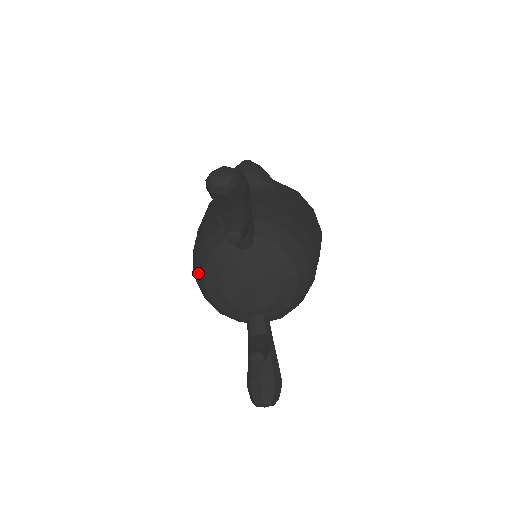
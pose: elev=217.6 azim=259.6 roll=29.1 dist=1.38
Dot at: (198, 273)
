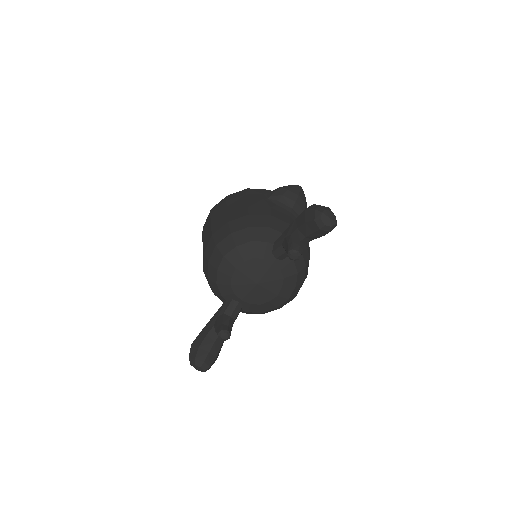
Dot at: (224, 244)
